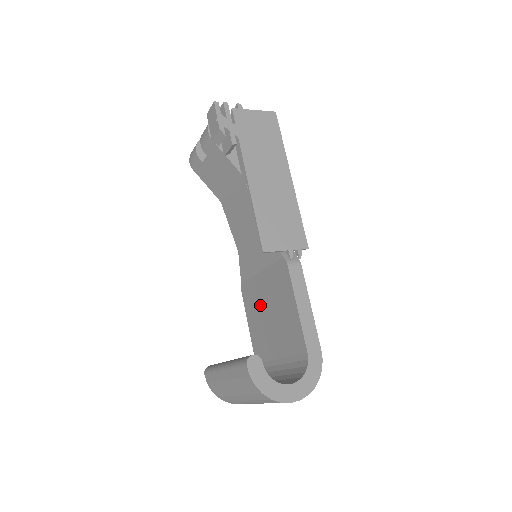
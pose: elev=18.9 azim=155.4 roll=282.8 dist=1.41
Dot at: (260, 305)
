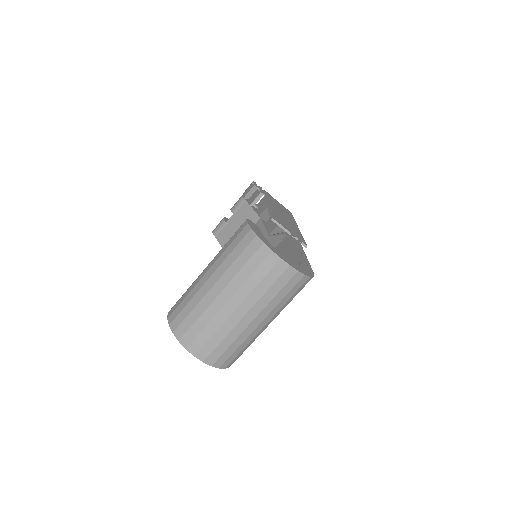
Dot at: occluded
